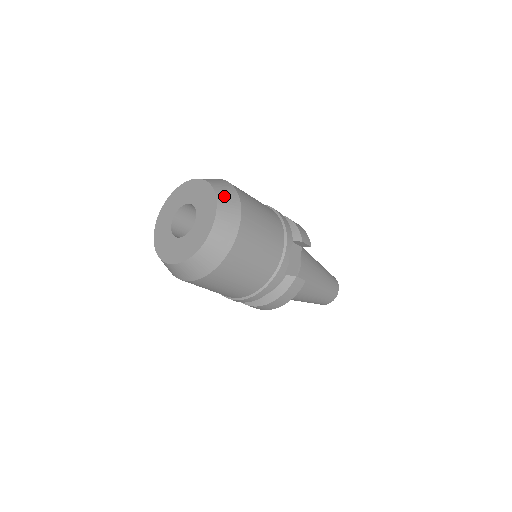
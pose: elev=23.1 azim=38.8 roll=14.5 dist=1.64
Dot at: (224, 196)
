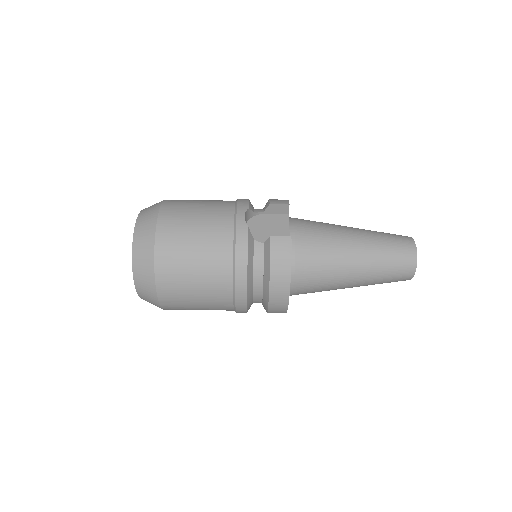
Dot at: (148, 207)
